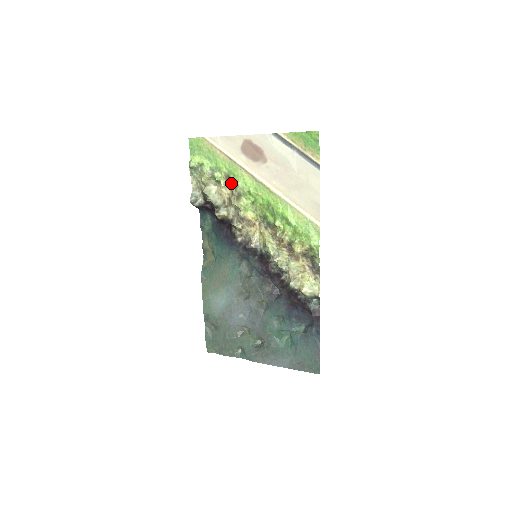
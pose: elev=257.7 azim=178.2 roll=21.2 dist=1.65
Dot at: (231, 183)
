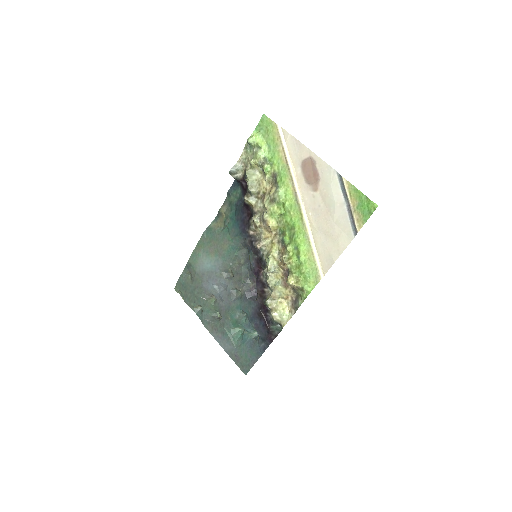
Dot at: (275, 182)
